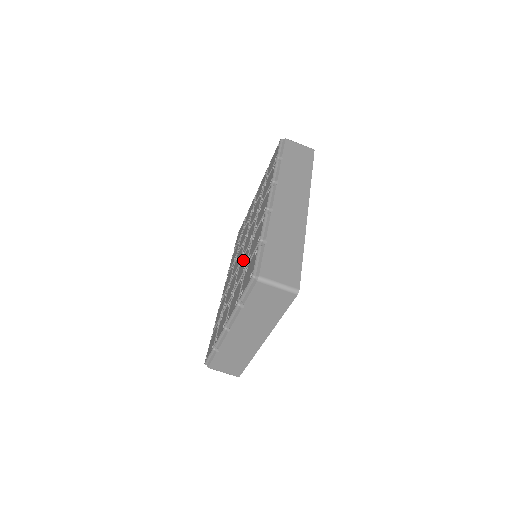
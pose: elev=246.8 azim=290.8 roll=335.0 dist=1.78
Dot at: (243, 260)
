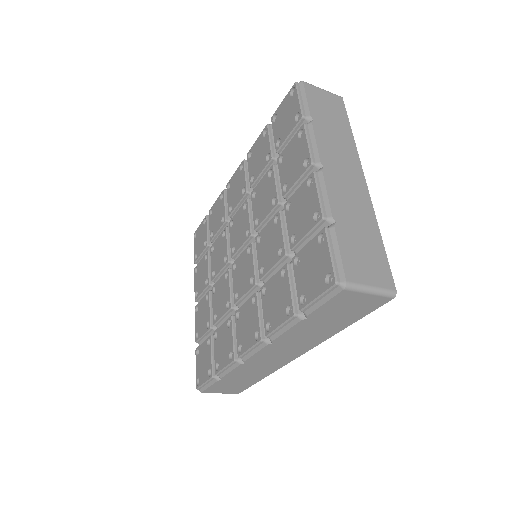
Dot at: (224, 291)
